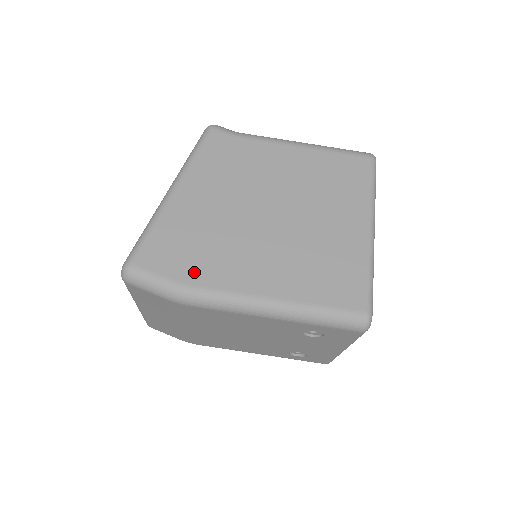
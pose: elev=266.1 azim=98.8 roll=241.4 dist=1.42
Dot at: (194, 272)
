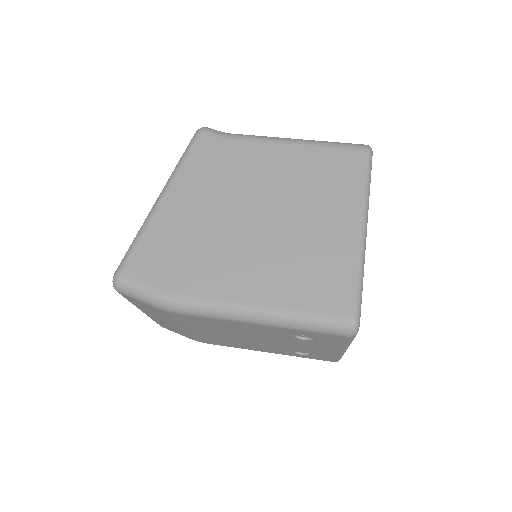
Dot at: (179, 280)
